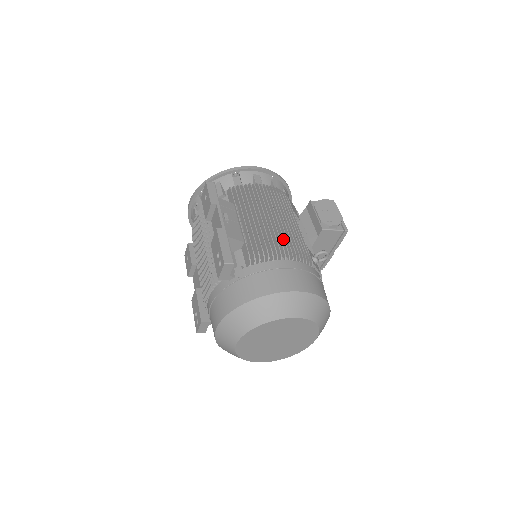
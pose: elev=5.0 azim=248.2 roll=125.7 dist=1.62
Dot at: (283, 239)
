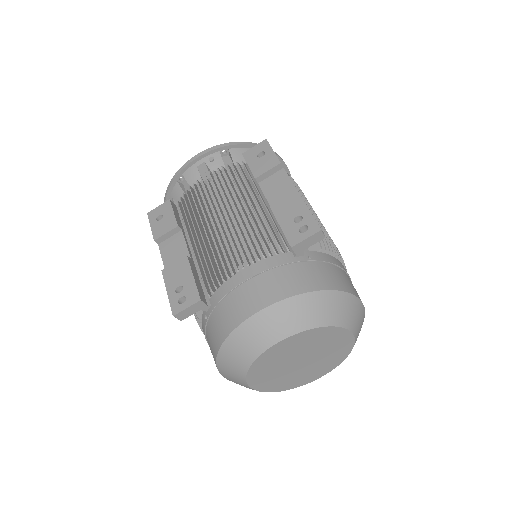
Dot at: occluded
